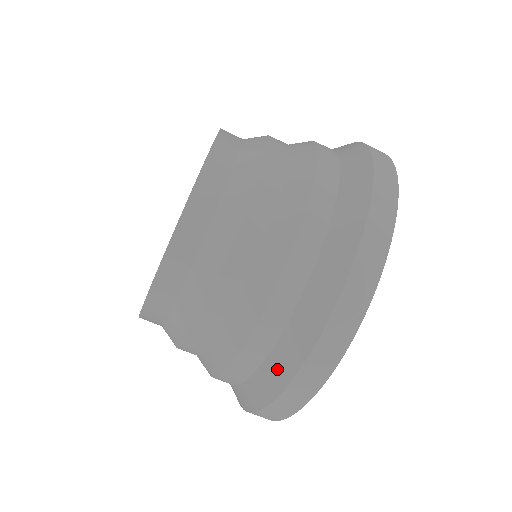
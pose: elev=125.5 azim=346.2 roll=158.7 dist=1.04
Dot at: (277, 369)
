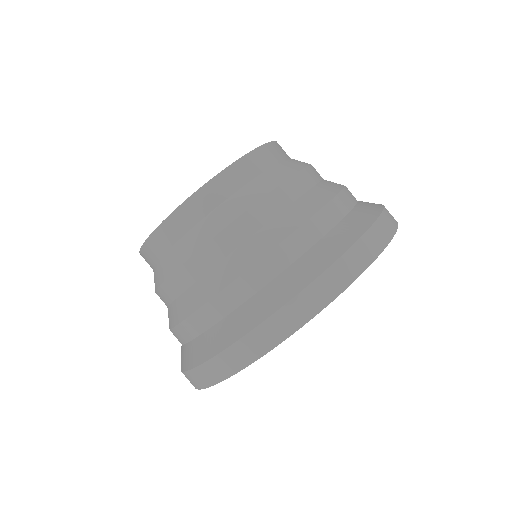
Dot at: (213, 340)
